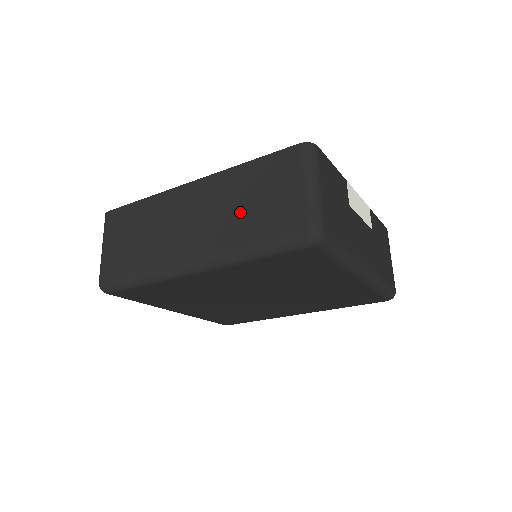
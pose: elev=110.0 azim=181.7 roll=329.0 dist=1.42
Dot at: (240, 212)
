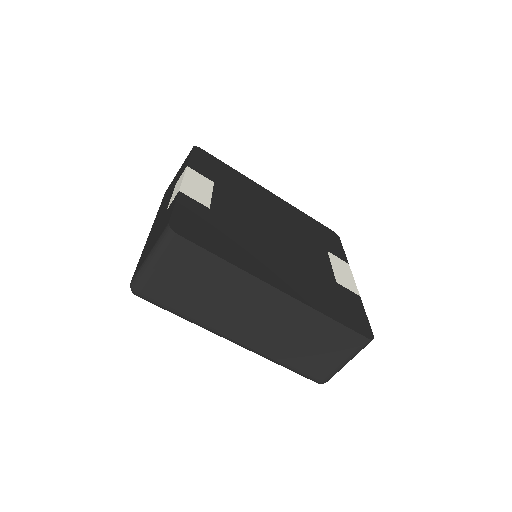
Dot at: (297, 343)
